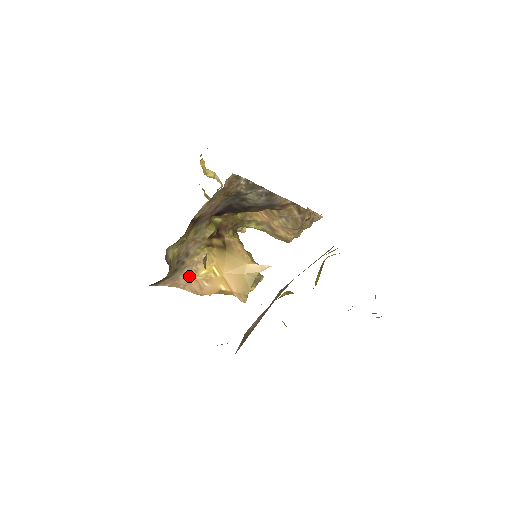
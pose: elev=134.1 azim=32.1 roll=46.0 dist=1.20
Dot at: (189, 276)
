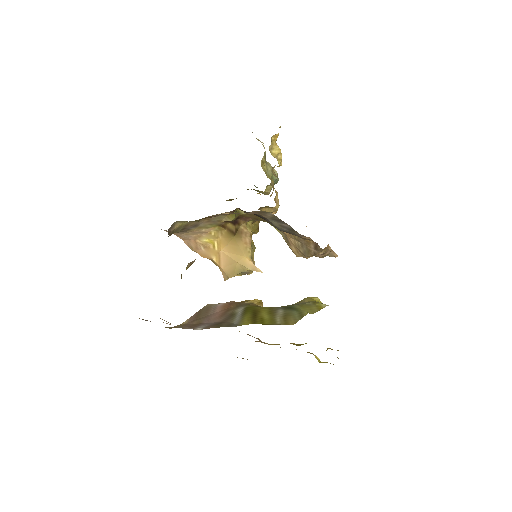
Dot at: (191, 236)
